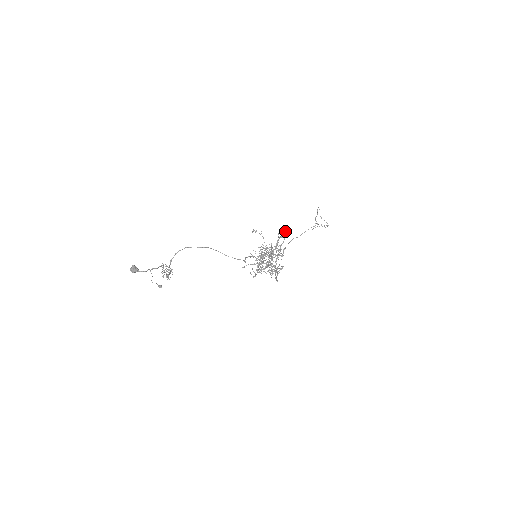
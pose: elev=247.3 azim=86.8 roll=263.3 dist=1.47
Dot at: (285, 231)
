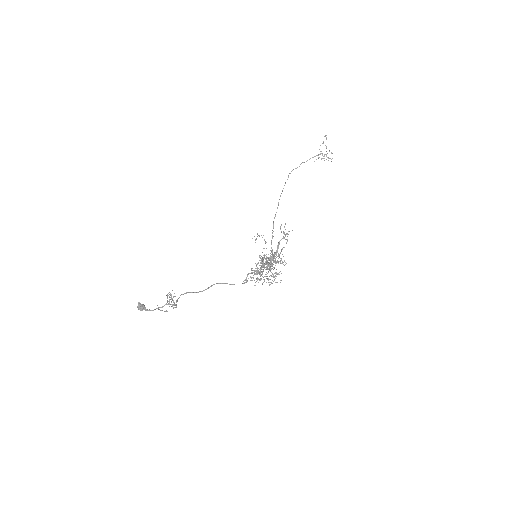
Dot at: (288, 231)
